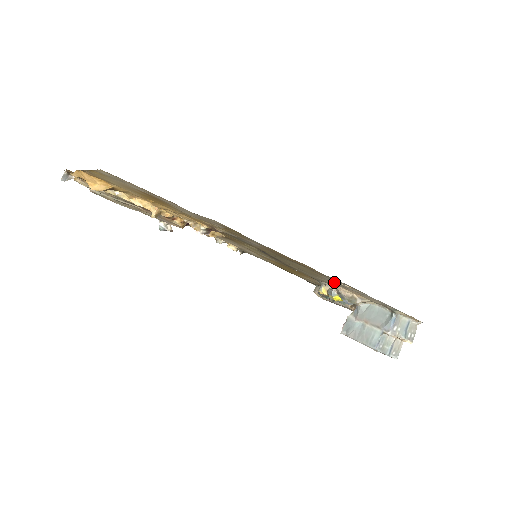
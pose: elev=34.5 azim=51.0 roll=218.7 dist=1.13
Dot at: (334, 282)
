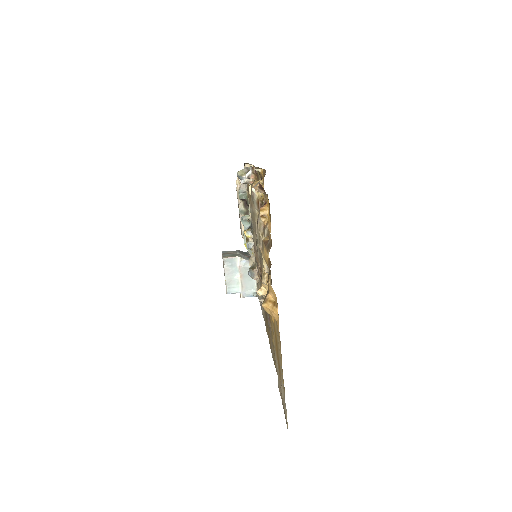
Dot at: occluded
